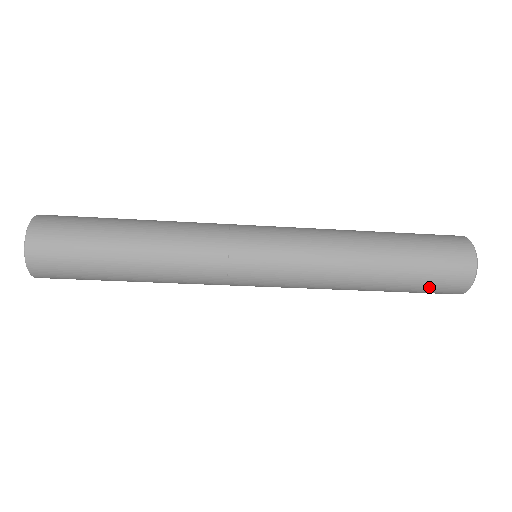
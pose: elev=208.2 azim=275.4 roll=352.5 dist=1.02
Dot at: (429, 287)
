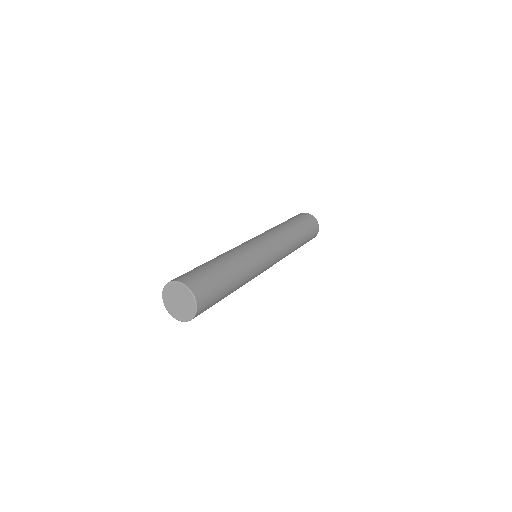
Dot at: occluded
